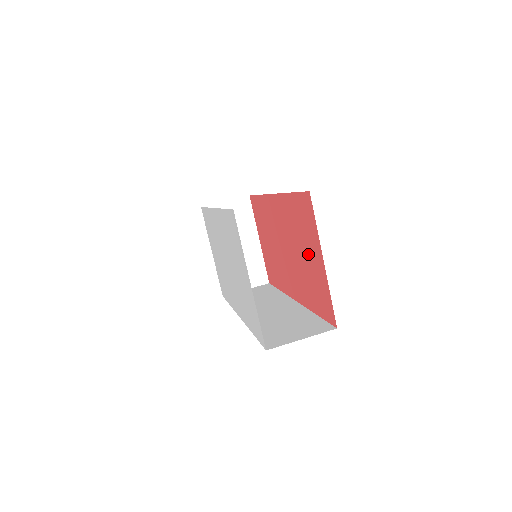
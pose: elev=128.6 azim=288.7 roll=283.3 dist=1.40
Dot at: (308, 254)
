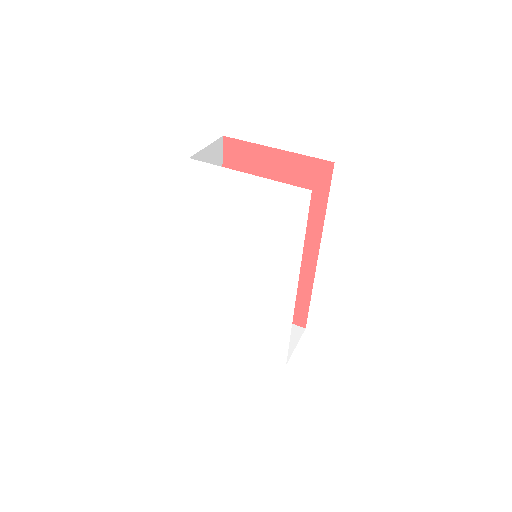
Dot at: occluded
